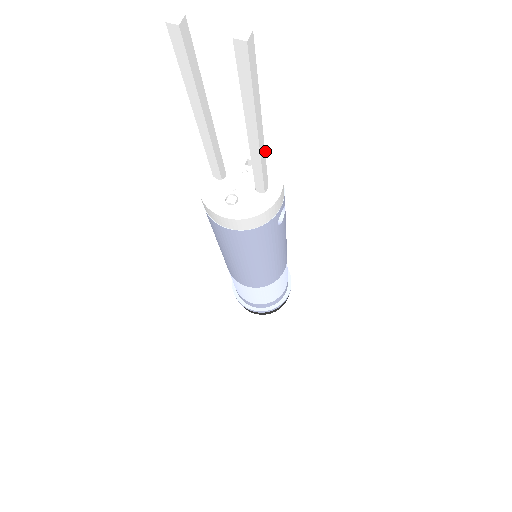
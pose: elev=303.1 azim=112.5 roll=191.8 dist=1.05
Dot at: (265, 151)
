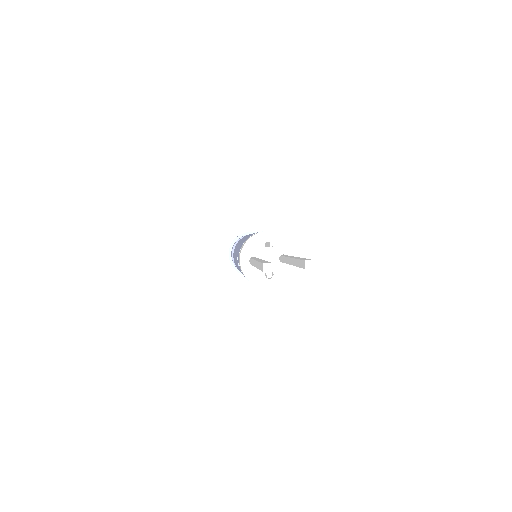
Dot at: (273, 232)
